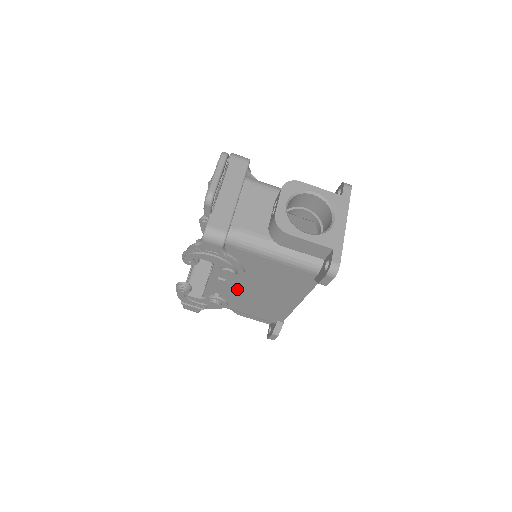
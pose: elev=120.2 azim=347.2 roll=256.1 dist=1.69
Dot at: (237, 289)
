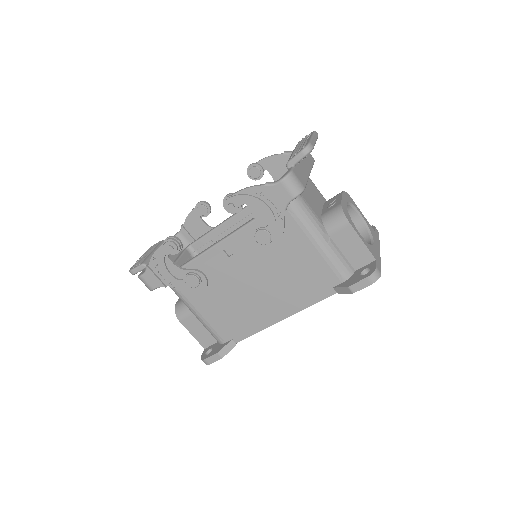
Dot at: (231, 274)
